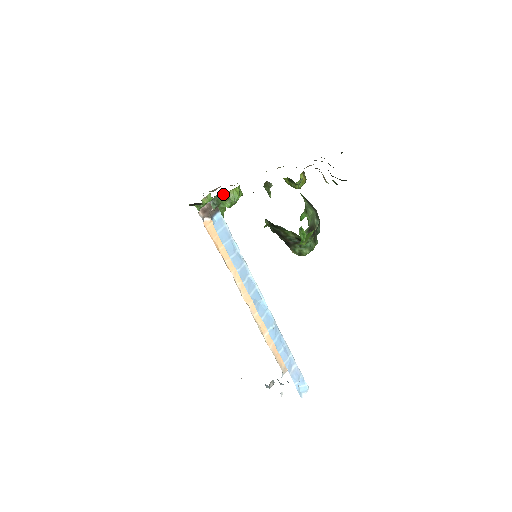
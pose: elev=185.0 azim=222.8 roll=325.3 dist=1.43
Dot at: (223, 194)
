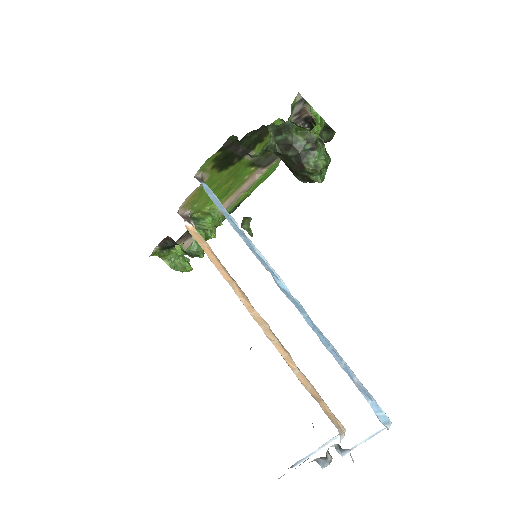
Dot at: (201, 213)
